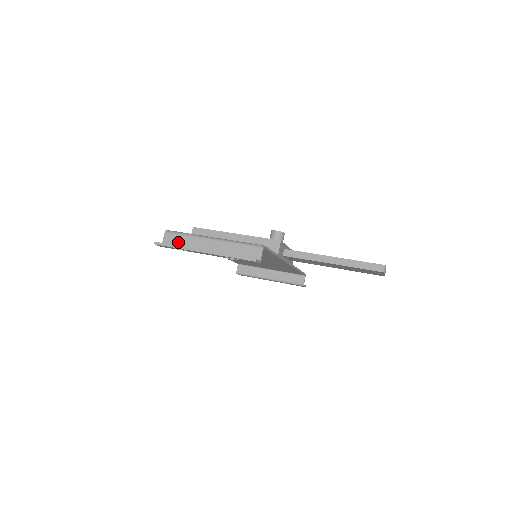
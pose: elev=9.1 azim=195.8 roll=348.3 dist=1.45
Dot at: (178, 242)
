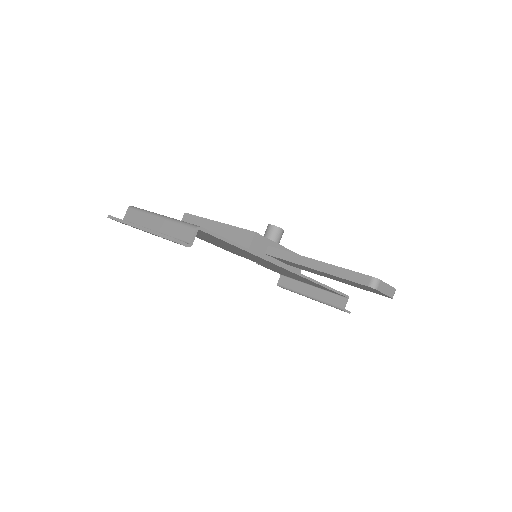
Dot at: (134, 219)
